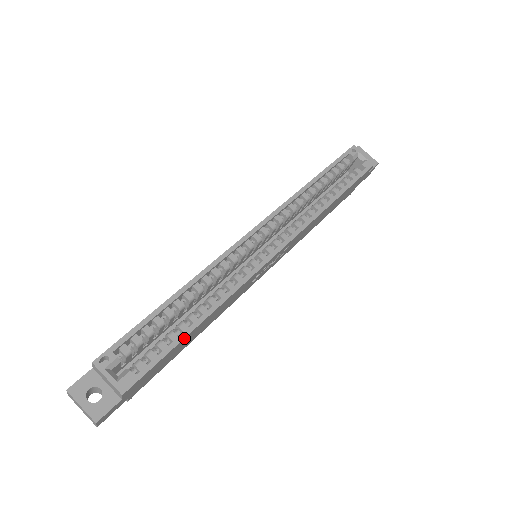
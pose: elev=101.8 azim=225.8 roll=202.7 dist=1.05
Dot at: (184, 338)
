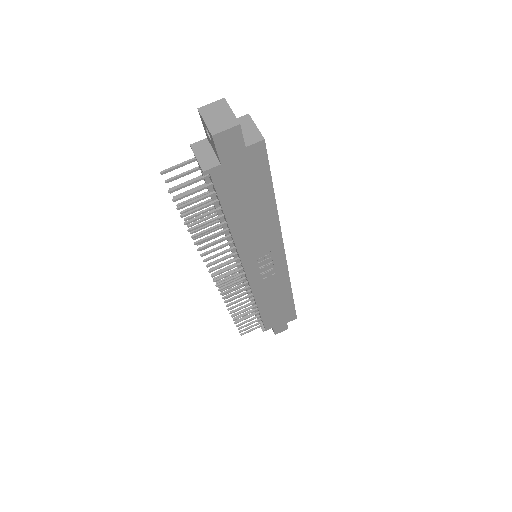
Dot at: (273, 189)
